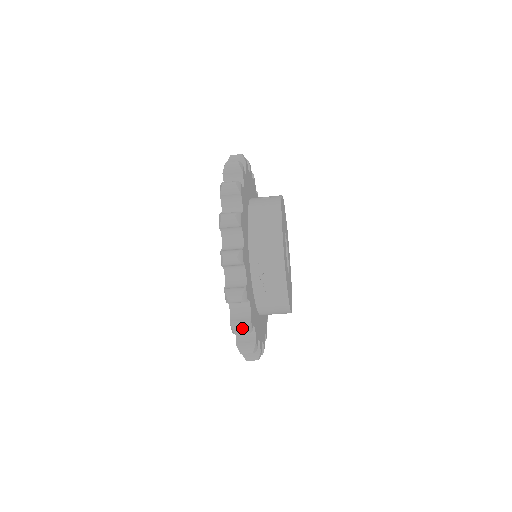
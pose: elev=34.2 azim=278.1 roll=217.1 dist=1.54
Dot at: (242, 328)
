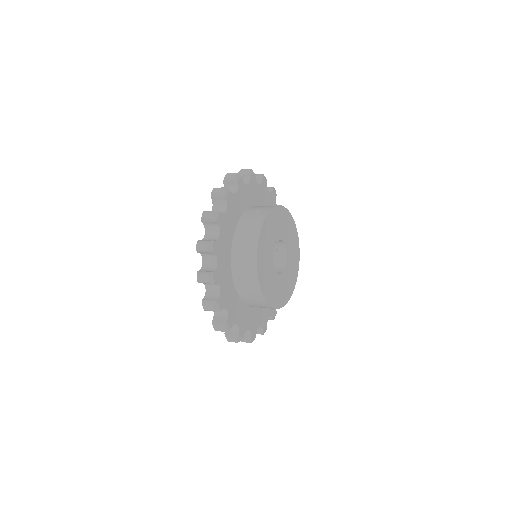
Dot at: (220, 328)
